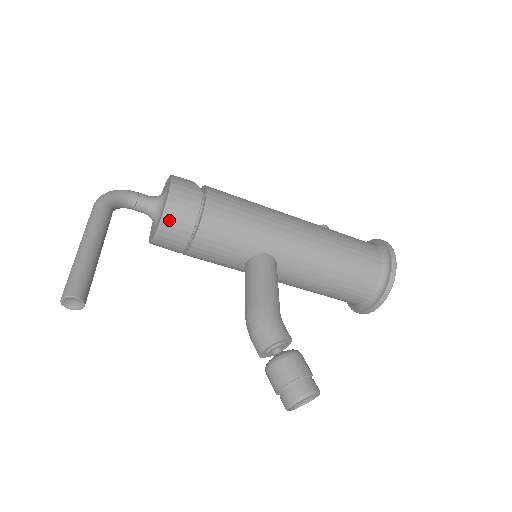
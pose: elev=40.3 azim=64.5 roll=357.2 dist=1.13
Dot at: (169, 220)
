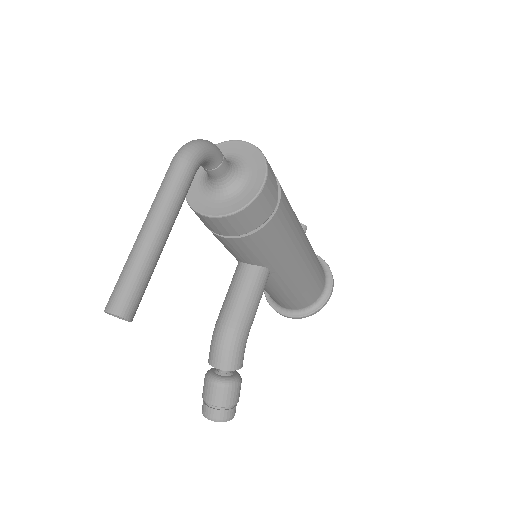
Dot at: (234, 219)
